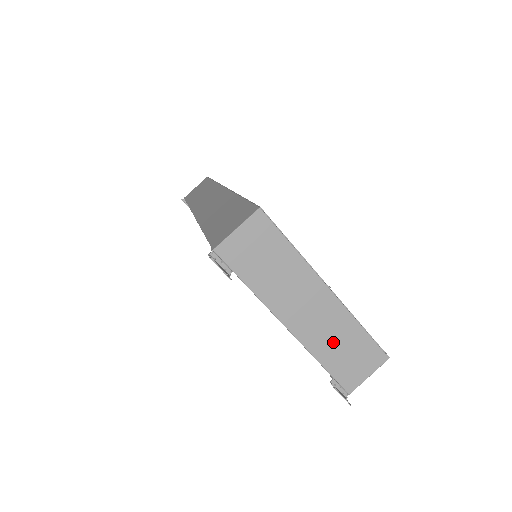
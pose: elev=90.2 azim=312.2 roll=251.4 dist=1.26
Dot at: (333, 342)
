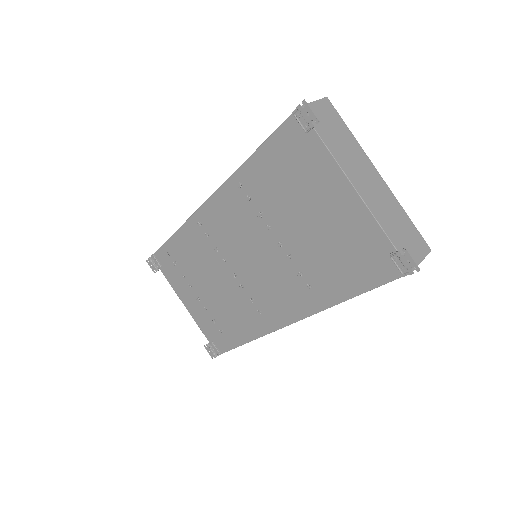
Dot at: (390, 217)
